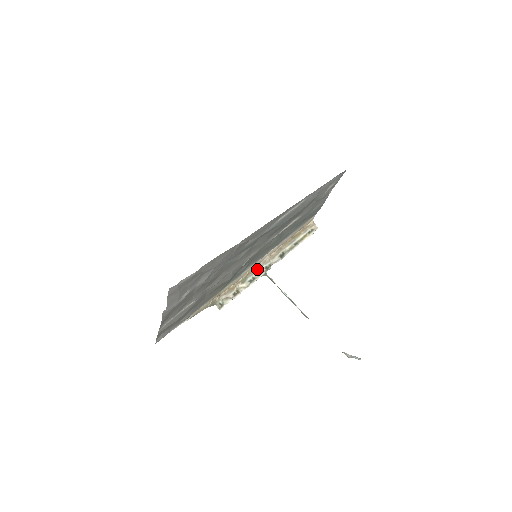
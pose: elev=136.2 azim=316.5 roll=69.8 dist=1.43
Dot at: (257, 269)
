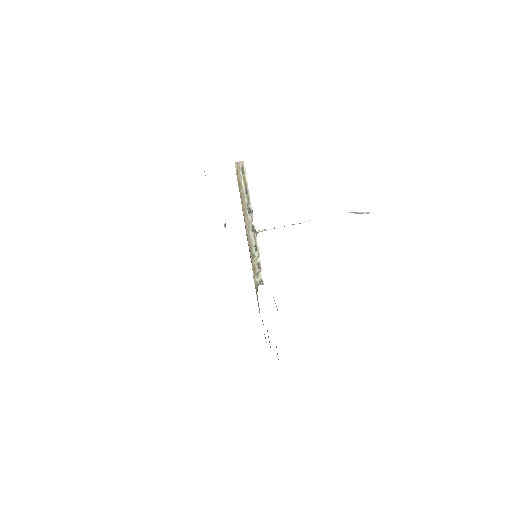
Dot at: (250, 240)
